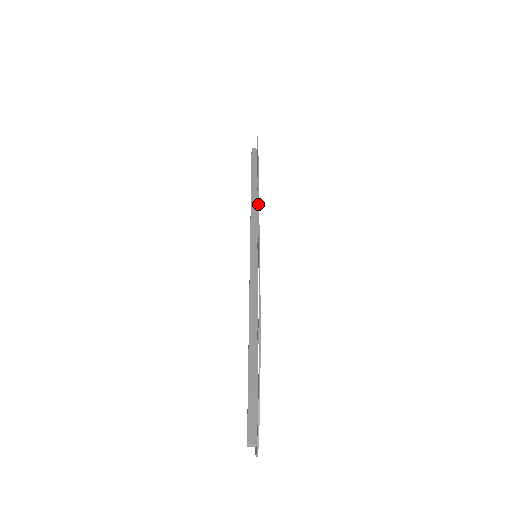
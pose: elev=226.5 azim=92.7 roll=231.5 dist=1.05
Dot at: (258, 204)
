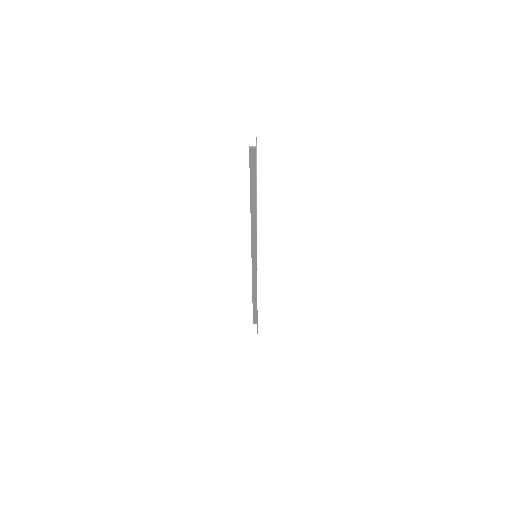
Dot at: occluded
